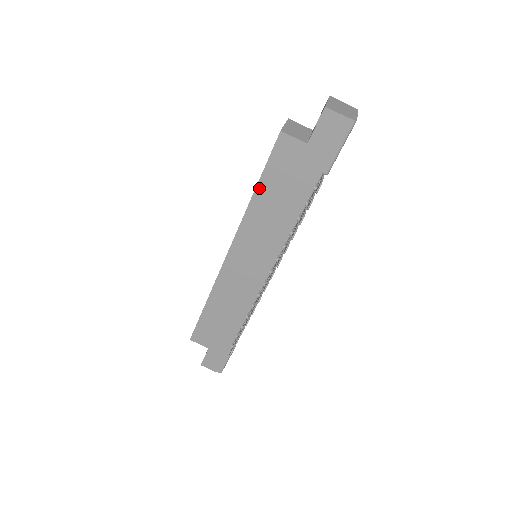
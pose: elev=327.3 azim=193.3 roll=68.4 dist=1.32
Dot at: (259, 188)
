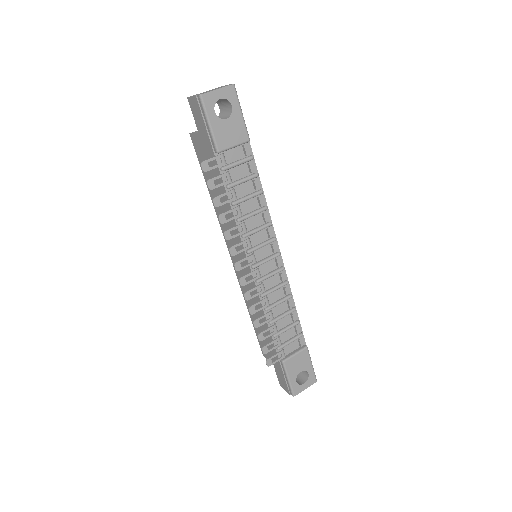
Dot at: occluded
